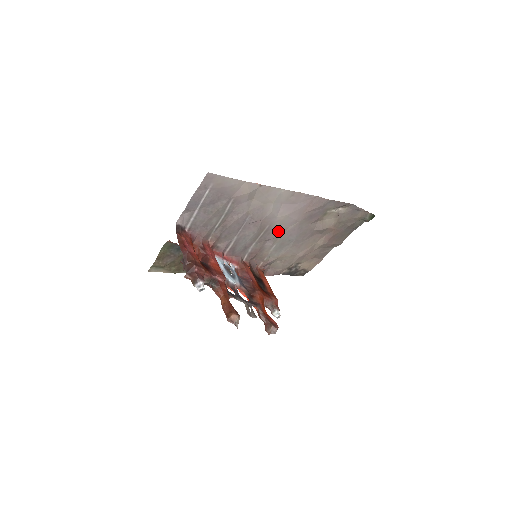
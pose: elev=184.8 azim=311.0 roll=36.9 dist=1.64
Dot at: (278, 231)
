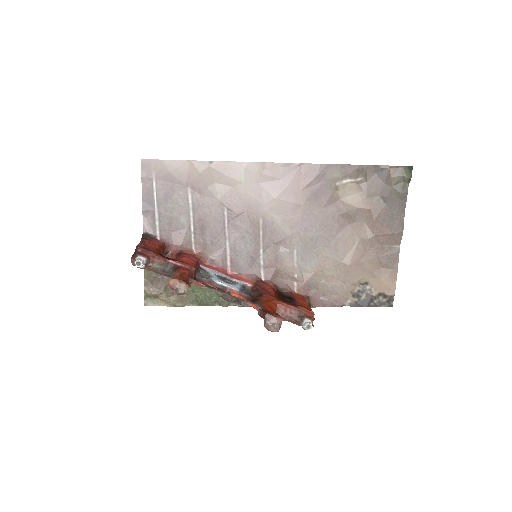
Dot at: (283, 226)
